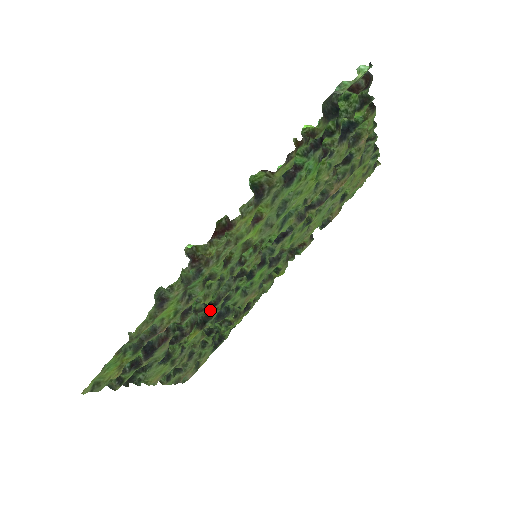
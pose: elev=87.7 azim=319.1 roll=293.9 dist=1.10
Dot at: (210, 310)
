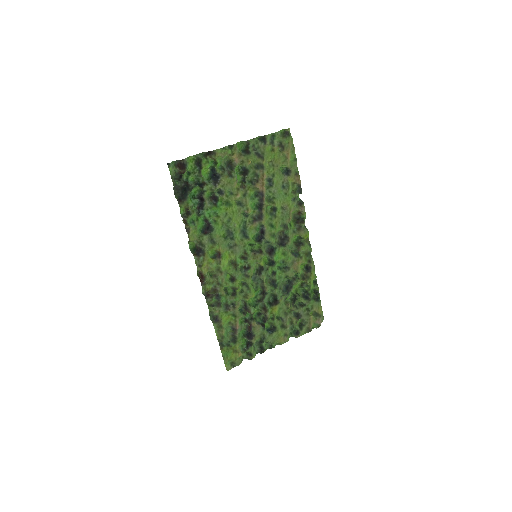
Dot at: (269, 293)
